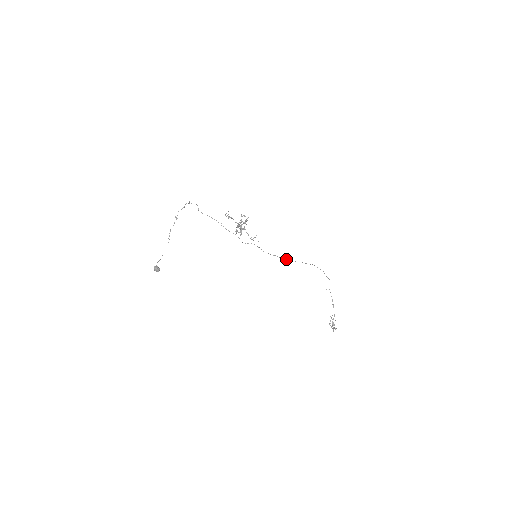
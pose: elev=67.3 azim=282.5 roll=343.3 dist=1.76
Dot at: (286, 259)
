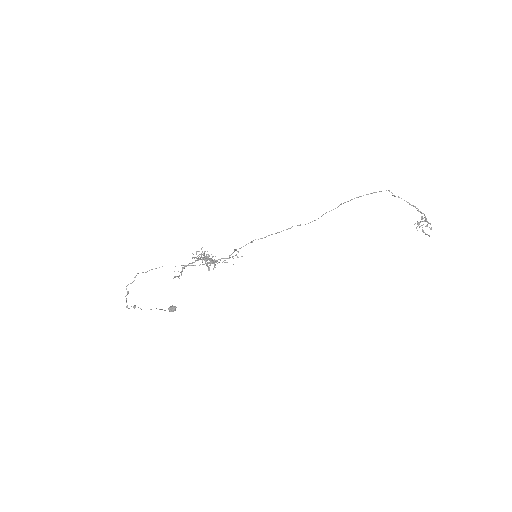
Dot at: (299, 225)
